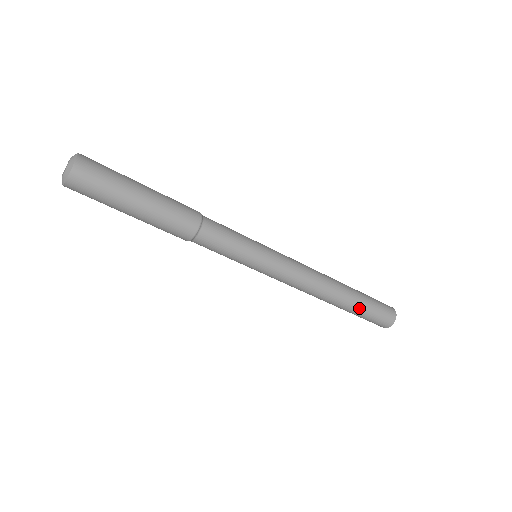
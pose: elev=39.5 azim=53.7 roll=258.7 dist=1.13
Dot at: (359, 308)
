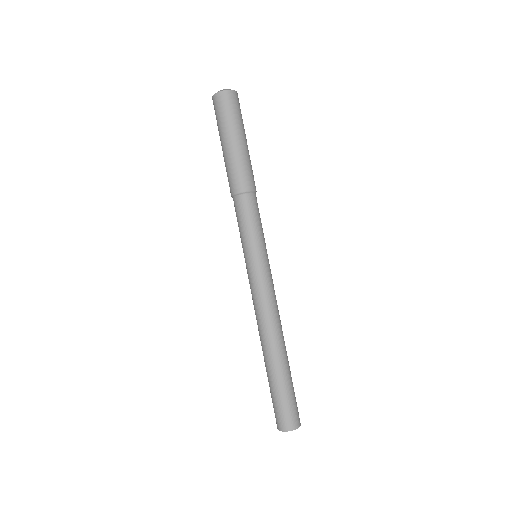
Dot at: (277, 380)
